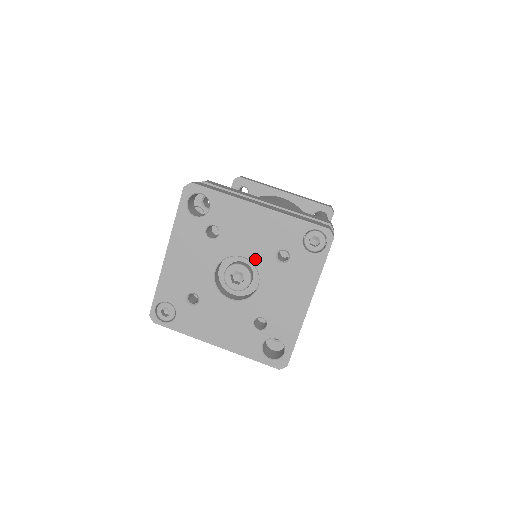
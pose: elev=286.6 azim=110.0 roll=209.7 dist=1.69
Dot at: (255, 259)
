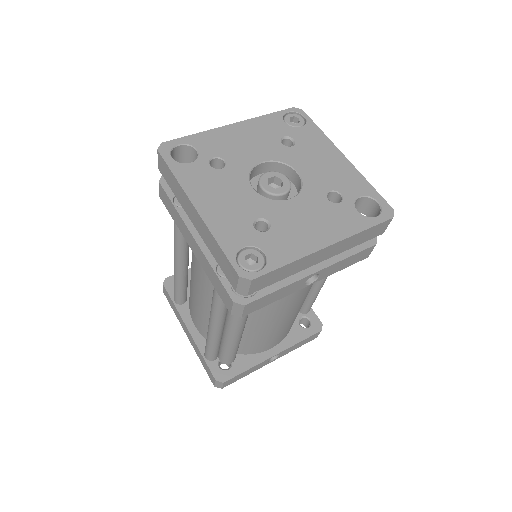
Dot at: (272, 157)
